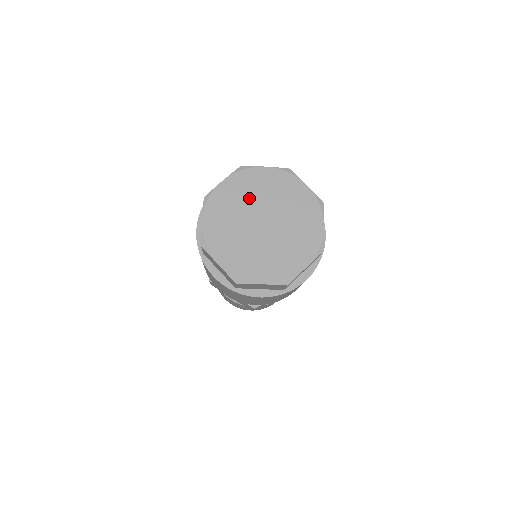
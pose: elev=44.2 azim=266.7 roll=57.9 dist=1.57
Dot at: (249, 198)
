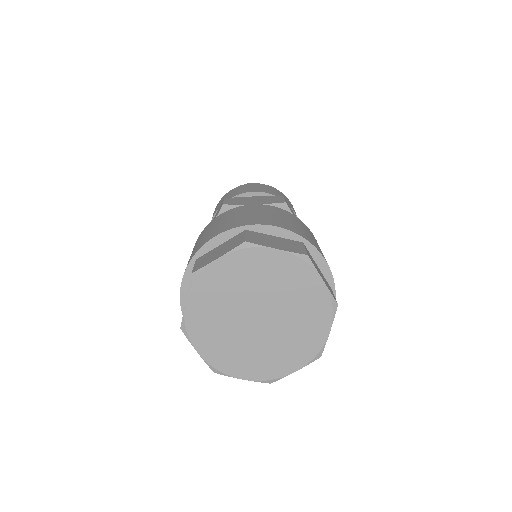
Dot at: (226, 302)
